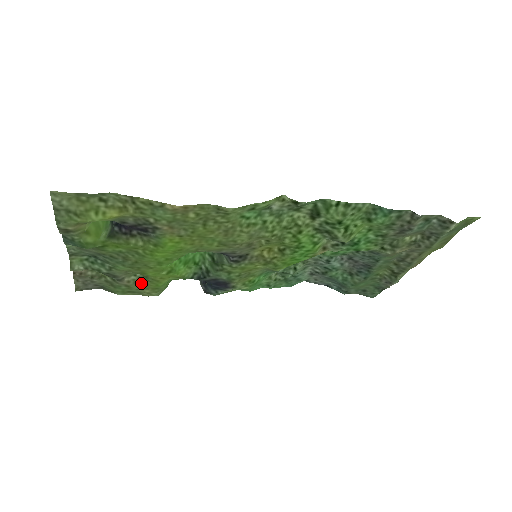
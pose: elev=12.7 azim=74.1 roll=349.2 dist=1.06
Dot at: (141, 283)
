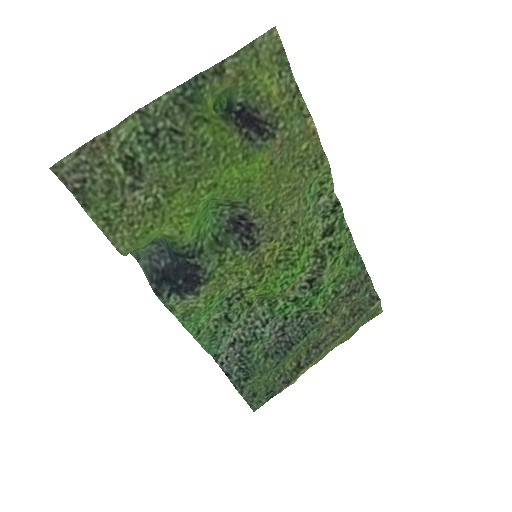
Dot at: (139, 214)
